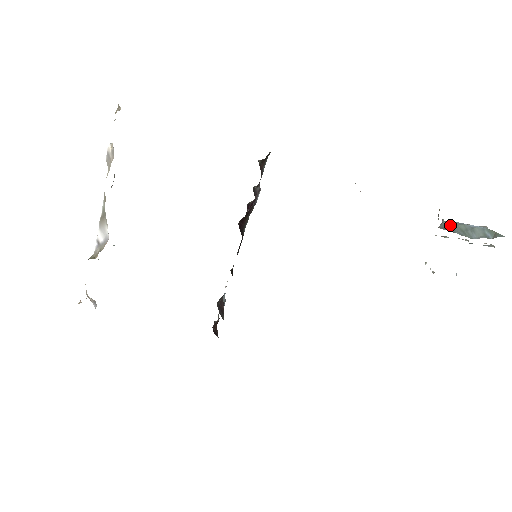
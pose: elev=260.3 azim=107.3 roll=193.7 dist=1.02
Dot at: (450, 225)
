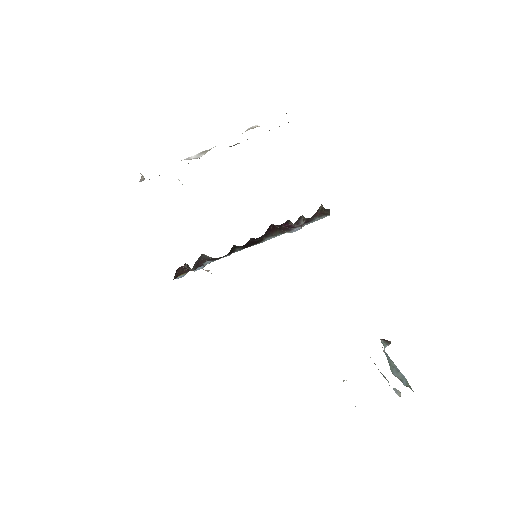
Dot at: occluded
